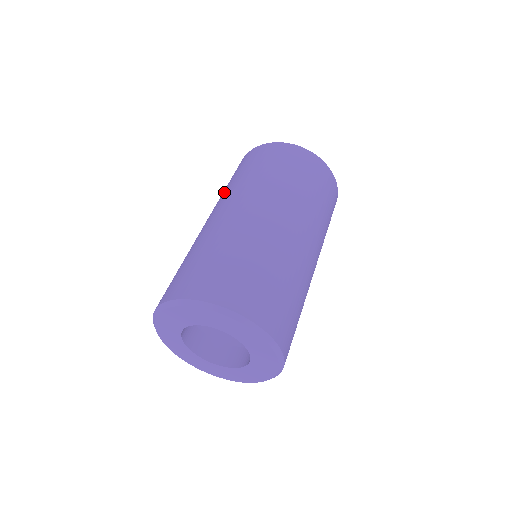
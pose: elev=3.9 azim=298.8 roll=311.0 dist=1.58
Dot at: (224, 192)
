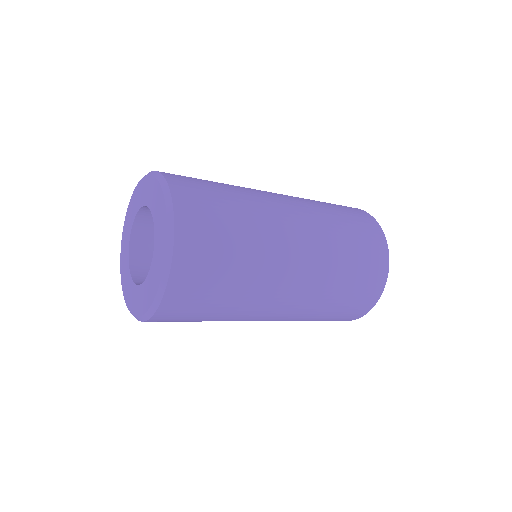
Dot at: occluded
